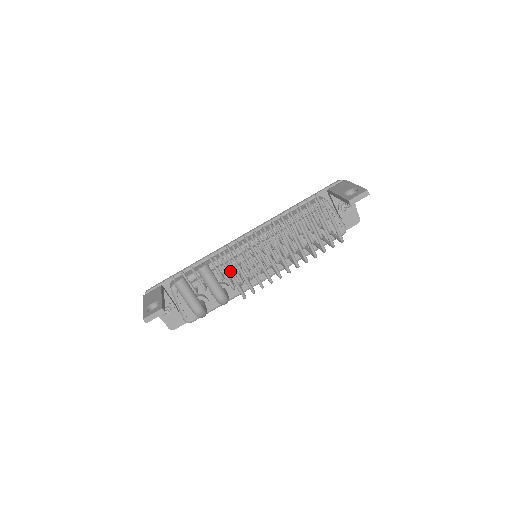
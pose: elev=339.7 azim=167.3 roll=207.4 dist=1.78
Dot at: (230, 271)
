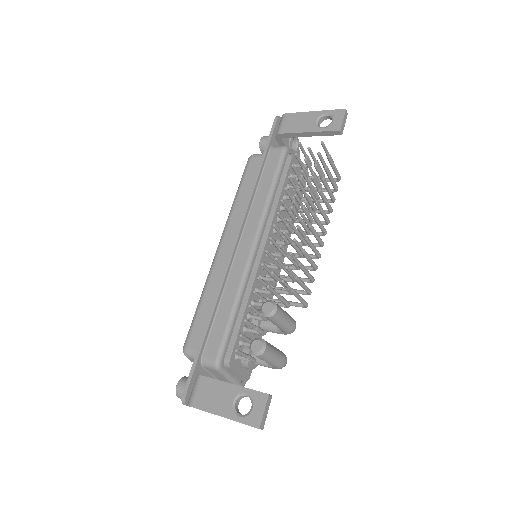
Dot at: (292, 288)
